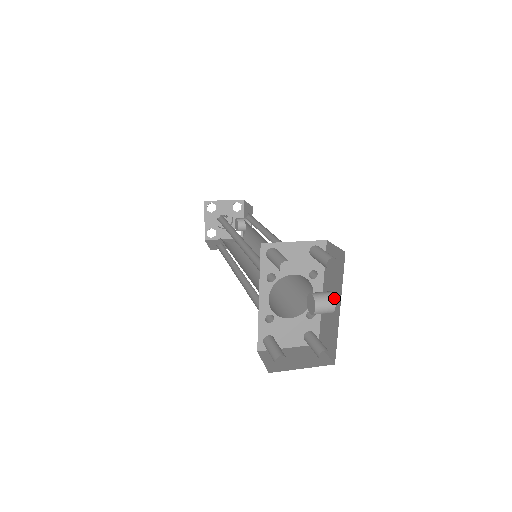
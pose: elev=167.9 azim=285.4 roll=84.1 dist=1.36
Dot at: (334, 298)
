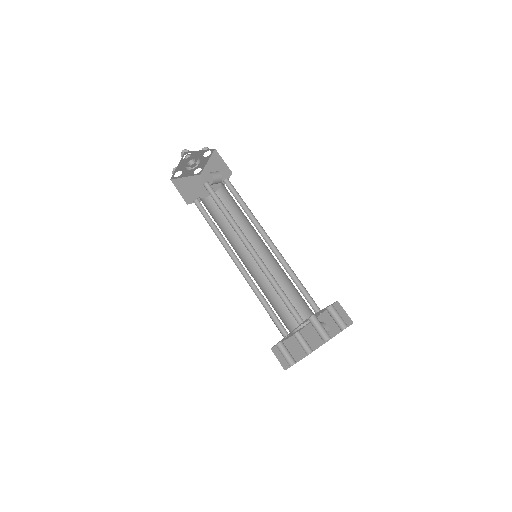
Dot at: (329, 330)
